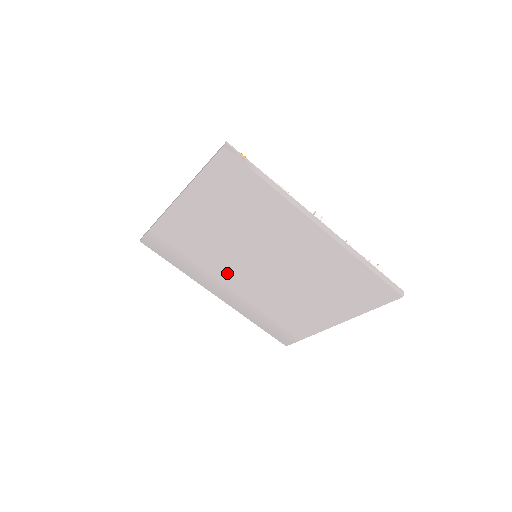
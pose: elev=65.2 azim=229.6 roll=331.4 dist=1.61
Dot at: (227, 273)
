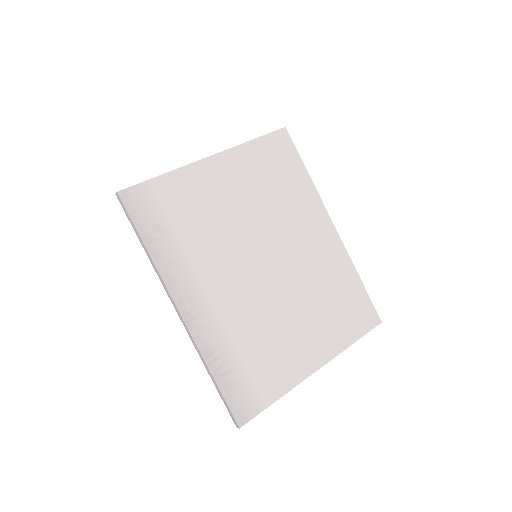
Dot at: (218, 268)
